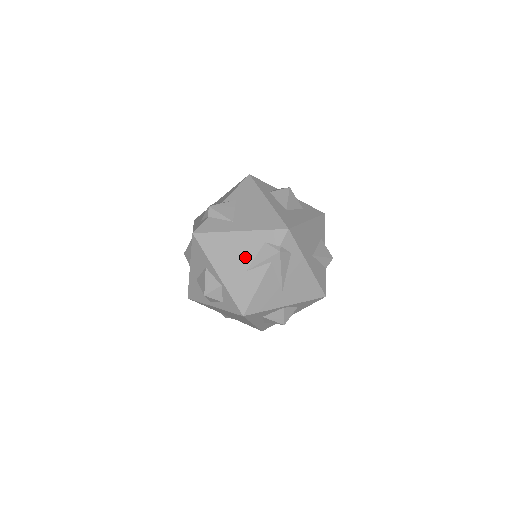
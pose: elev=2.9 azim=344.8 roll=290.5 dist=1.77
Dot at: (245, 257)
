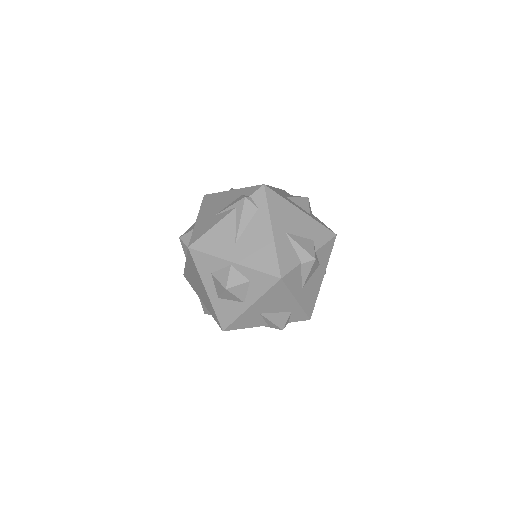
Dot at: (222, 206)
